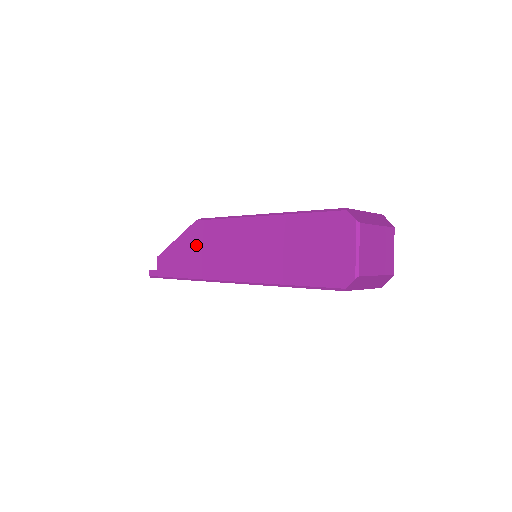
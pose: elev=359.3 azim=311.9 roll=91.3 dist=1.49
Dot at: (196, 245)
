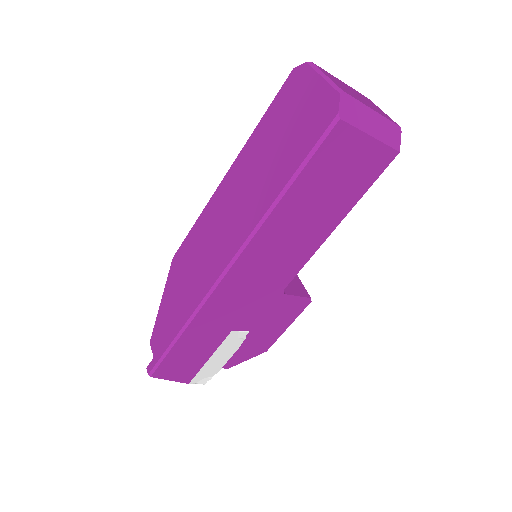
Dot at: (181, 278)
